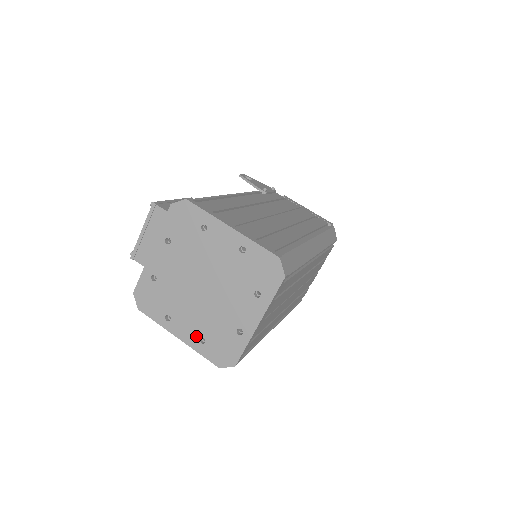
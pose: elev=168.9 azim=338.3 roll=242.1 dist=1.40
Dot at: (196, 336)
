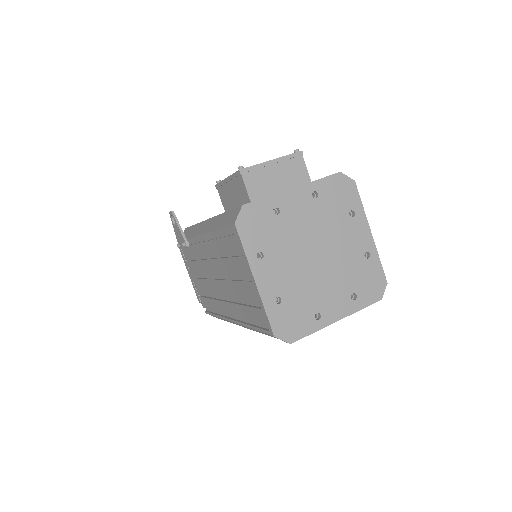
Dot at: (275, 292)
